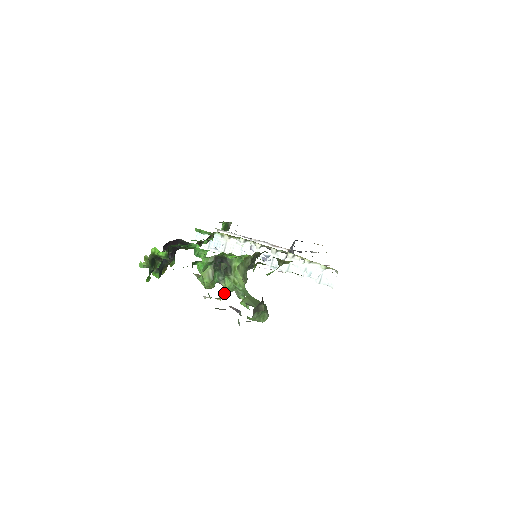
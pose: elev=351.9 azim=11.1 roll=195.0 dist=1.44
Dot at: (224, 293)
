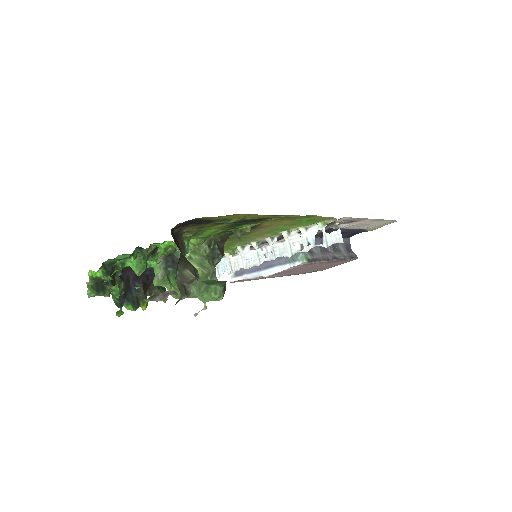
Dot at: occluded
